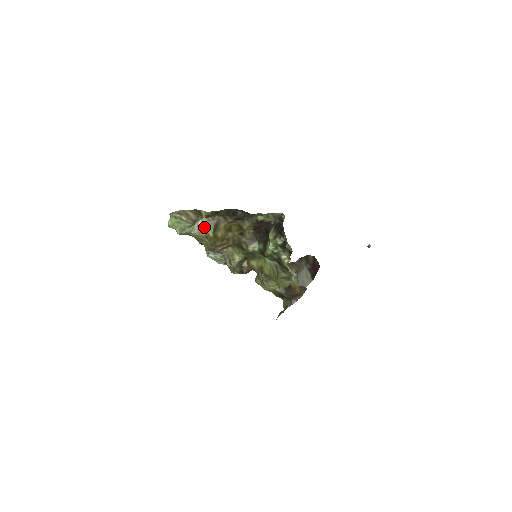
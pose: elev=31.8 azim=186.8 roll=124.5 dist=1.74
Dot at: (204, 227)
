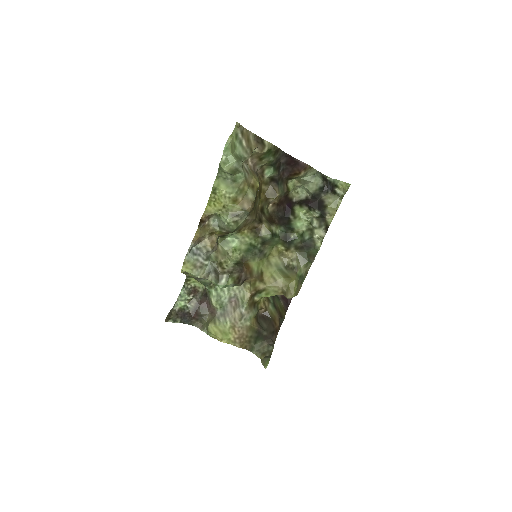
Dot at: (250, 172)
